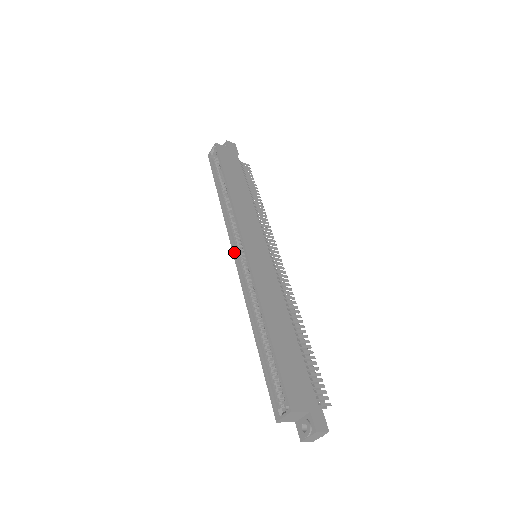
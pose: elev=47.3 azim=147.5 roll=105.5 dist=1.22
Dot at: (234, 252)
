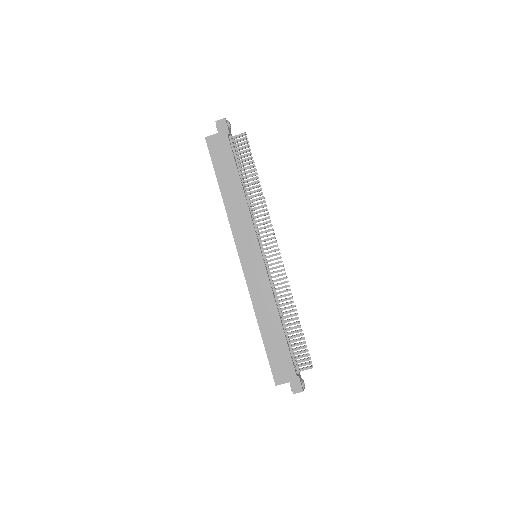
Dot at: occluded
